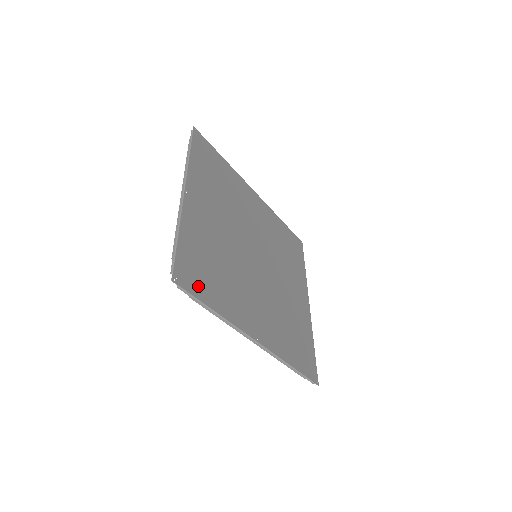
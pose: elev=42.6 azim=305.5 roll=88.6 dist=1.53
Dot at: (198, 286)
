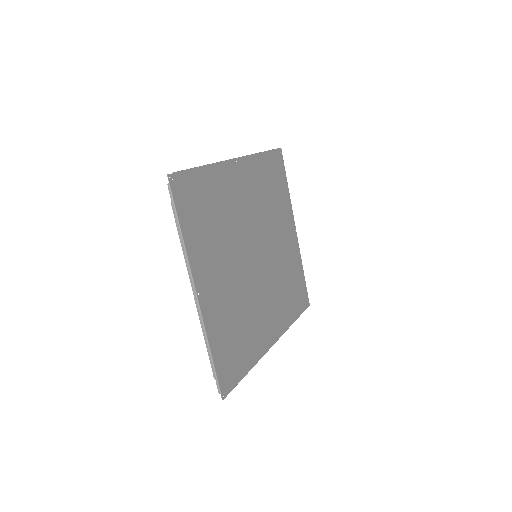
Dot at: (235, 372)
